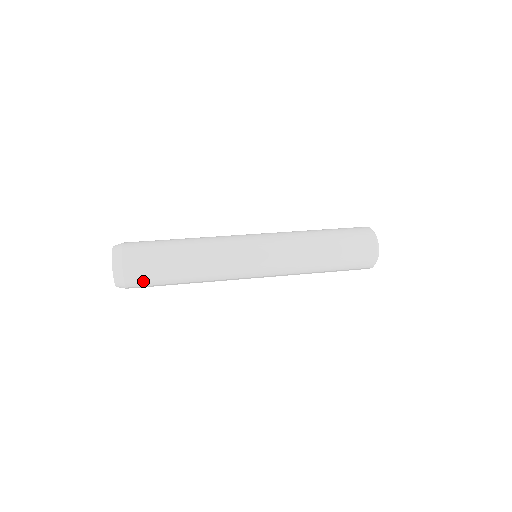
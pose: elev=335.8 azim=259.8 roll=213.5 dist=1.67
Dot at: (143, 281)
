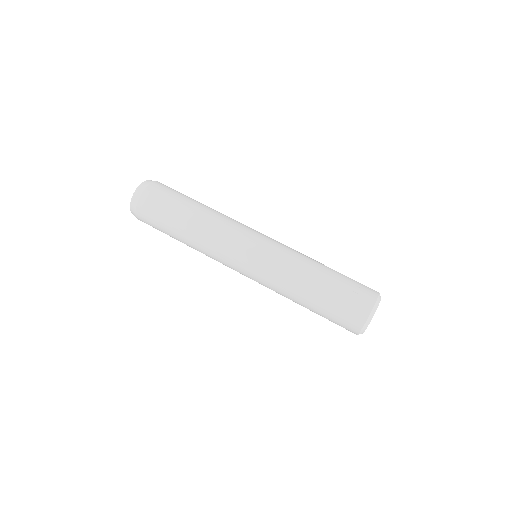
Dot at: occluded
